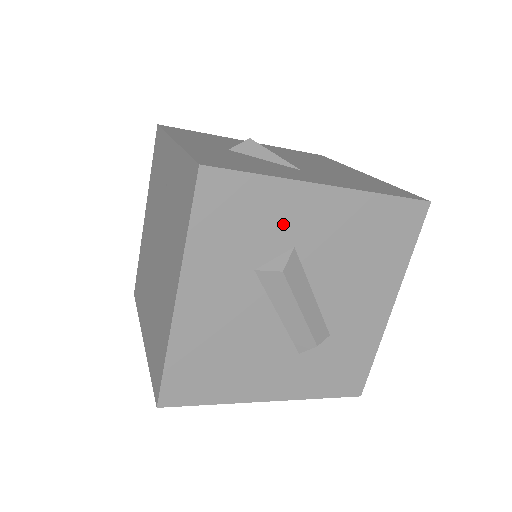
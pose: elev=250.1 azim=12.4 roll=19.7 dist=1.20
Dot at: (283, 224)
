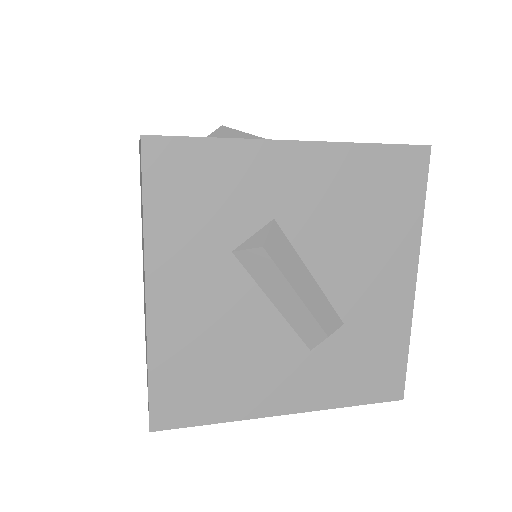
Dot at: (254, 193)
